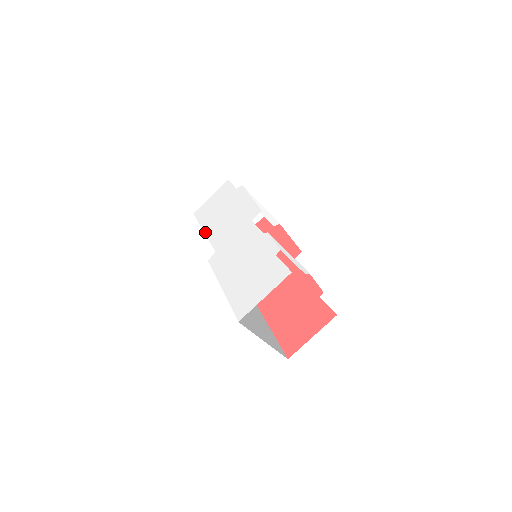
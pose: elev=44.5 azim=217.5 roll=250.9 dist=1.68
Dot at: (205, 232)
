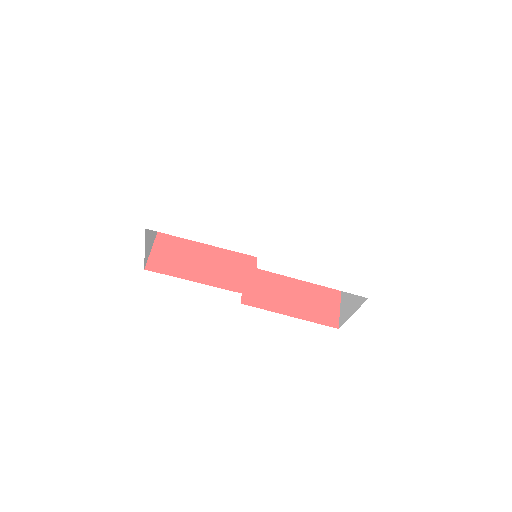
Dot at: (208, 243)
